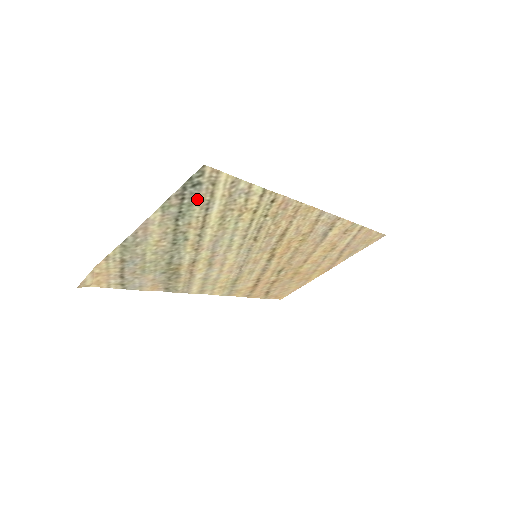
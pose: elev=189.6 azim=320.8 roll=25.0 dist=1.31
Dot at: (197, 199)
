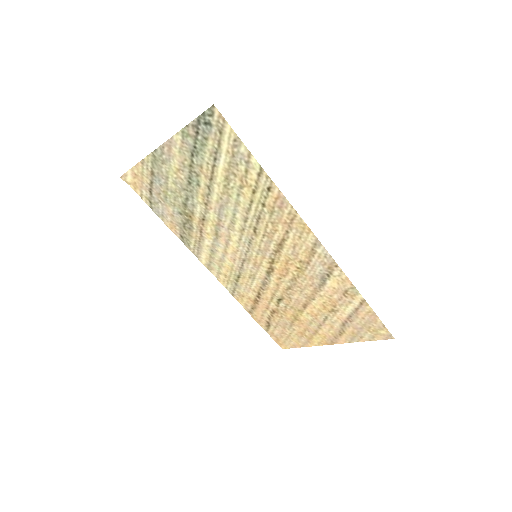
Dot at: (208, 141)
